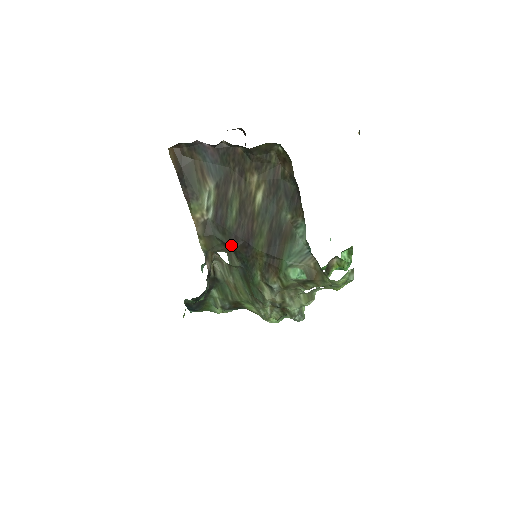
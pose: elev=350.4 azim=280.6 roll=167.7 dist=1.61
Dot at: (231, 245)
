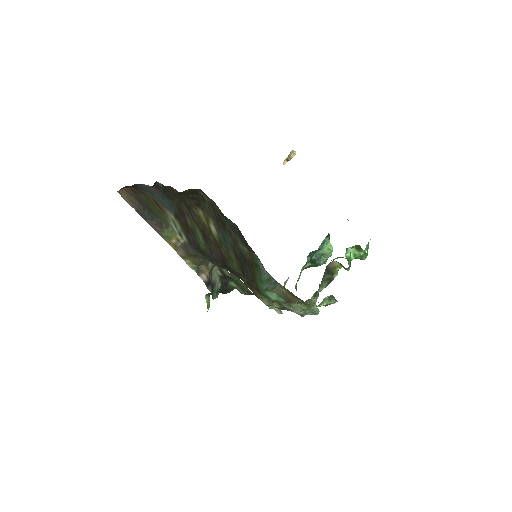
Dot at: occluded
